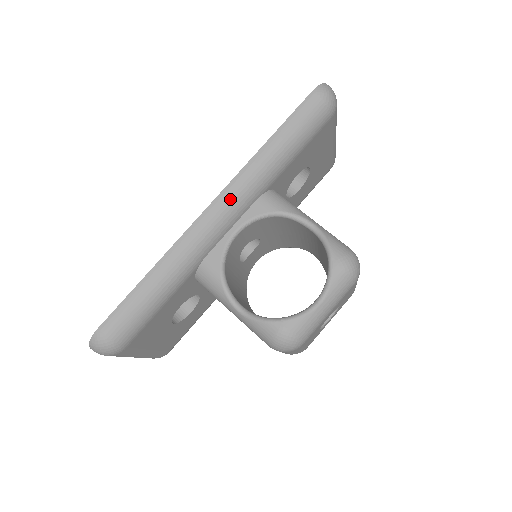
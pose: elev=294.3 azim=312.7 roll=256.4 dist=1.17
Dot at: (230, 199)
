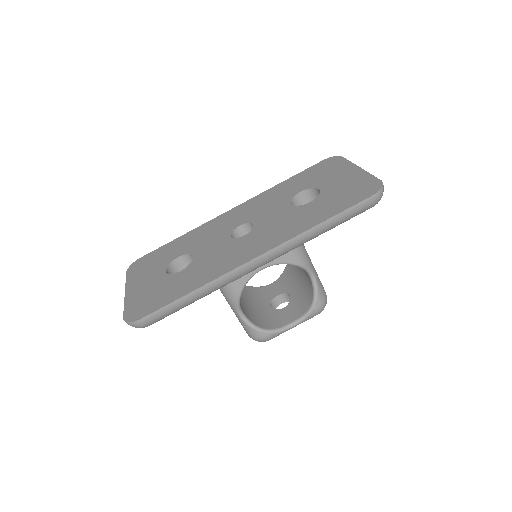
Dot at: (273, 256)
